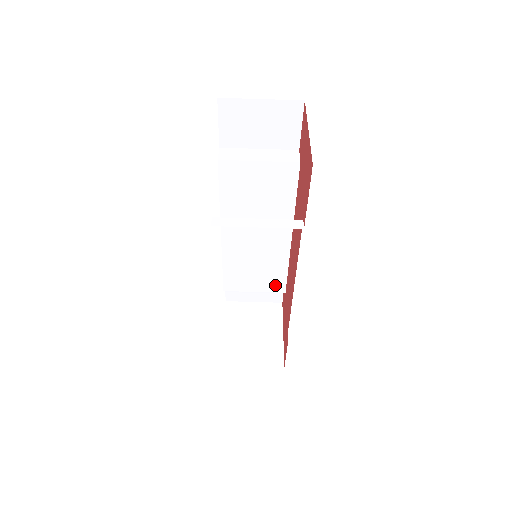
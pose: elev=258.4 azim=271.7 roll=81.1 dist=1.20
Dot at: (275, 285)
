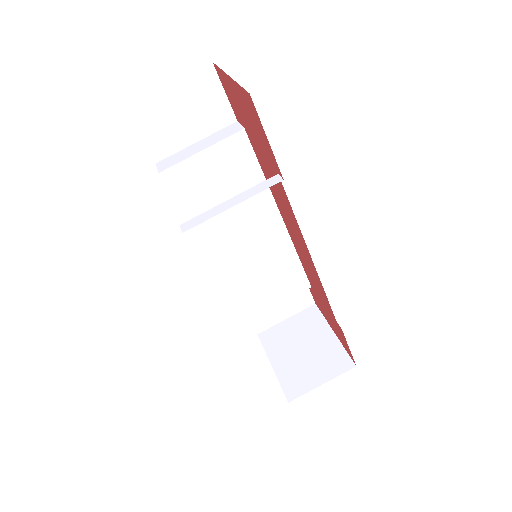
Dot at: (296, 284)
